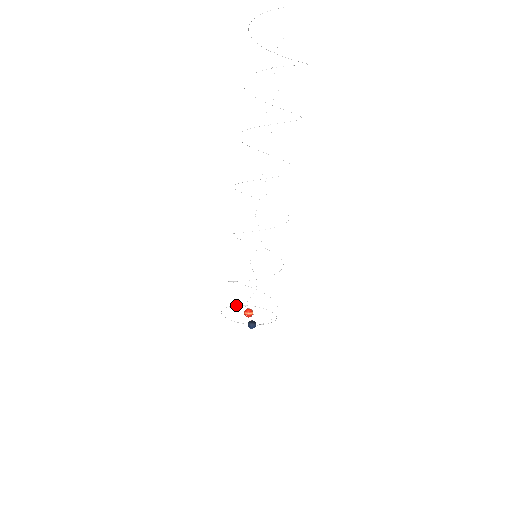
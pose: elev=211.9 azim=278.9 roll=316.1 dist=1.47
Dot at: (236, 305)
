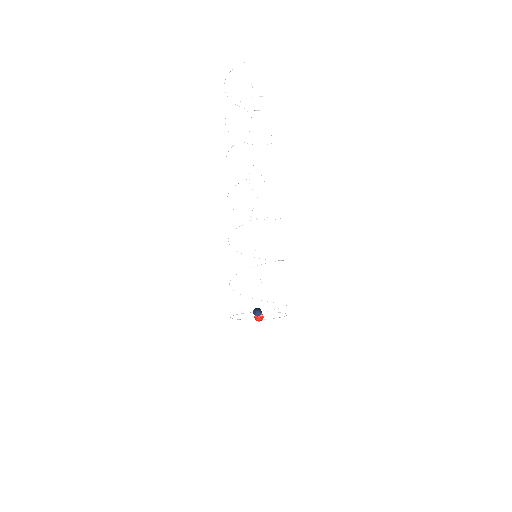
Dot at: occluded
